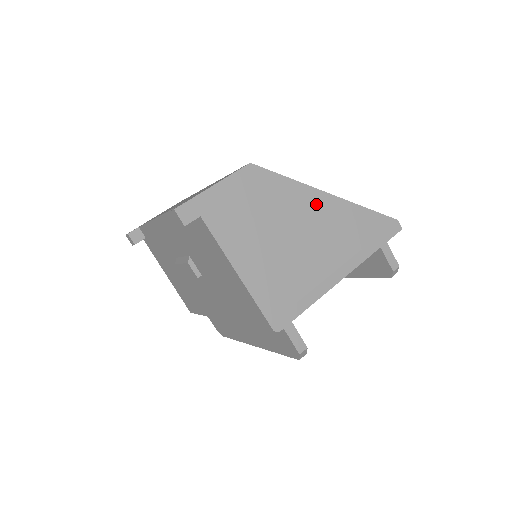
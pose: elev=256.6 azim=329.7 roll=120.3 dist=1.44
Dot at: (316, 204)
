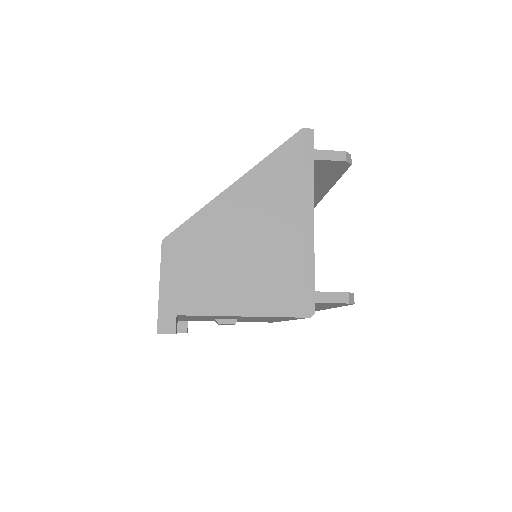
Dot at: (235, 202)
